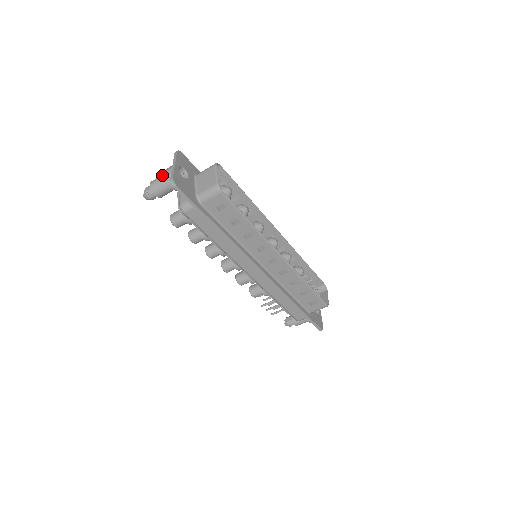
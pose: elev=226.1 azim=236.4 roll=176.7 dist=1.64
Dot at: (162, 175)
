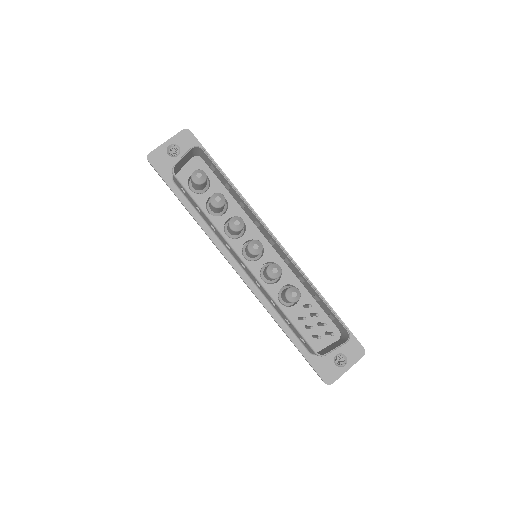
Dot at: occluded
